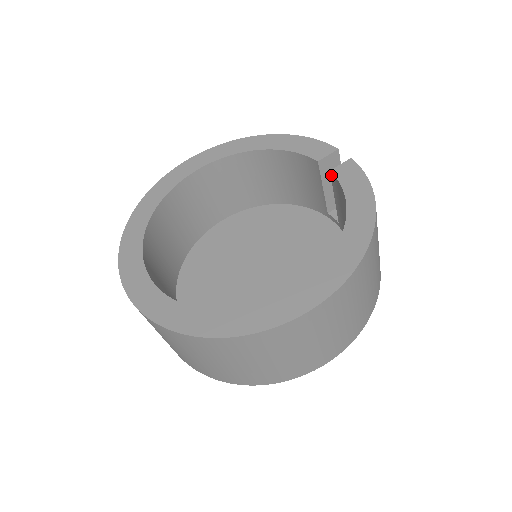
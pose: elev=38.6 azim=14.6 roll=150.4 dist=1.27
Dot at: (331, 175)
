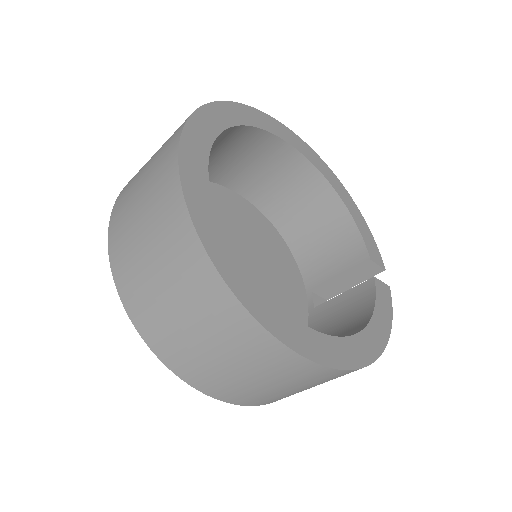
Dot at: (370, 280)
